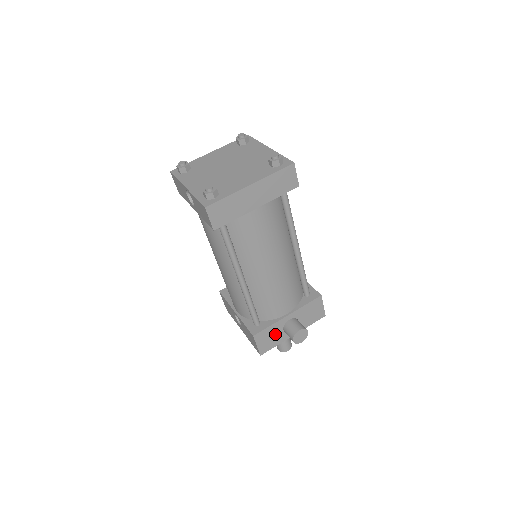
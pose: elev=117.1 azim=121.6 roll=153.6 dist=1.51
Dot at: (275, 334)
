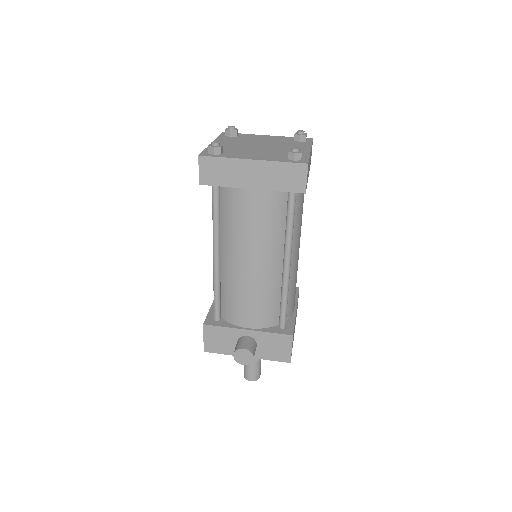
Dot at: (227, 340)
